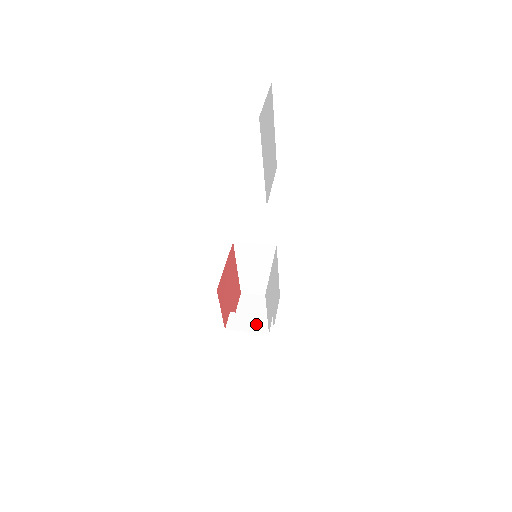
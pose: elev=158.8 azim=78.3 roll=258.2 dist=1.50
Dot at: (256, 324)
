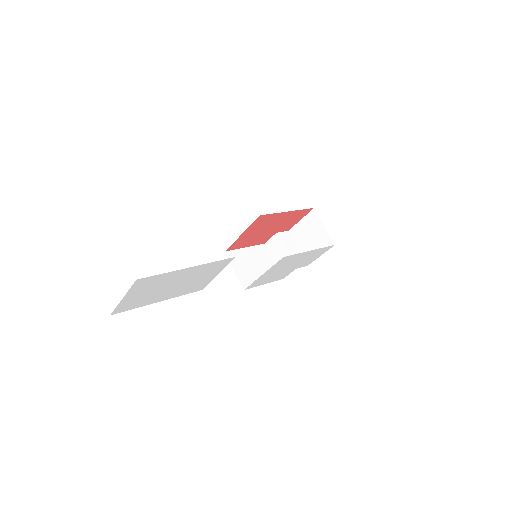
Dot at: occluded
